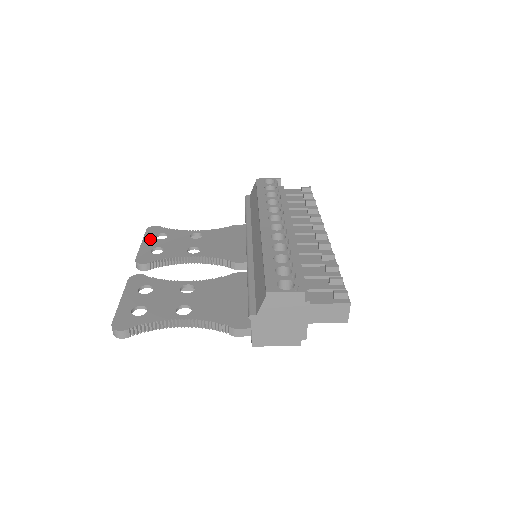
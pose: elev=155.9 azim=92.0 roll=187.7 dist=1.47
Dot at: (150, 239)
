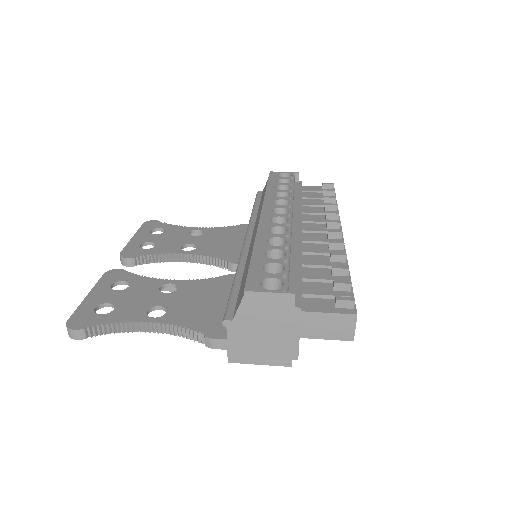
Dot at: (143, 233)
